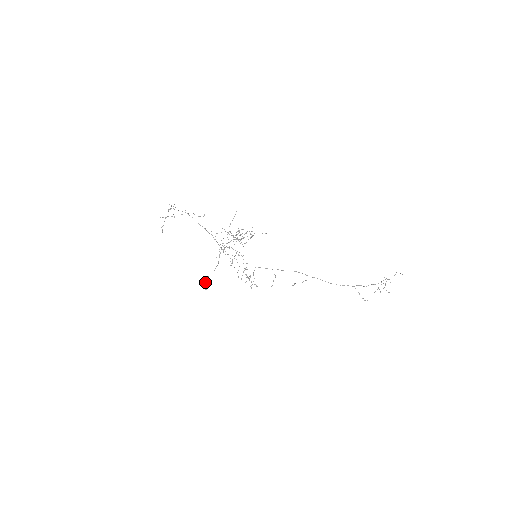
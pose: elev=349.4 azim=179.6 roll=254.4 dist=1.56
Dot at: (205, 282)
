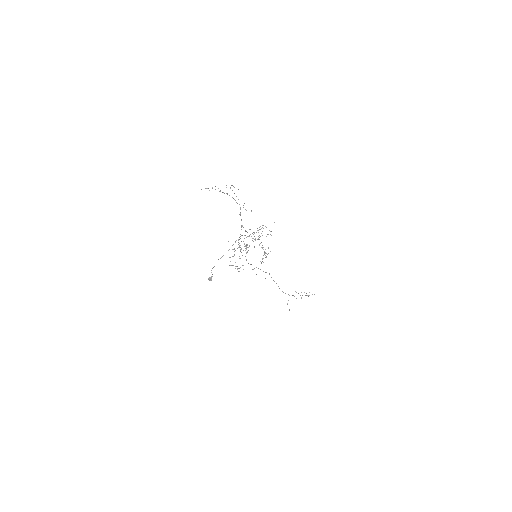
Dot at: occluded
